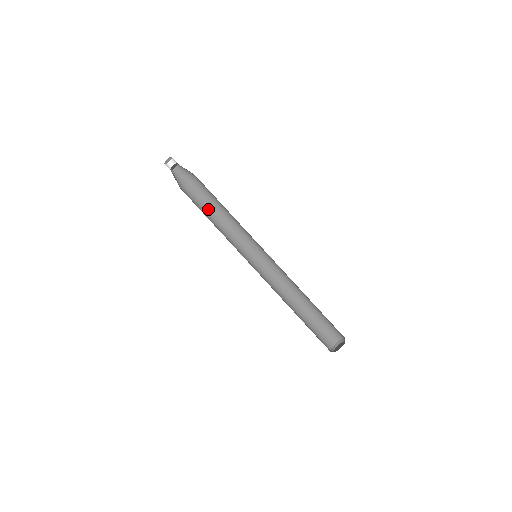
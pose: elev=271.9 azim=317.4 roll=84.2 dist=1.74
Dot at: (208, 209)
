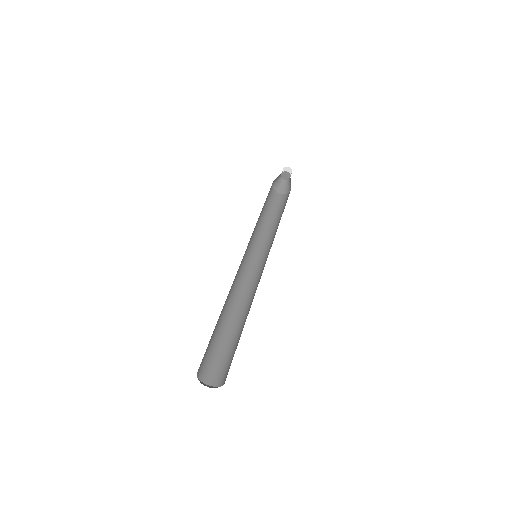
Dot at: (266, 210)
